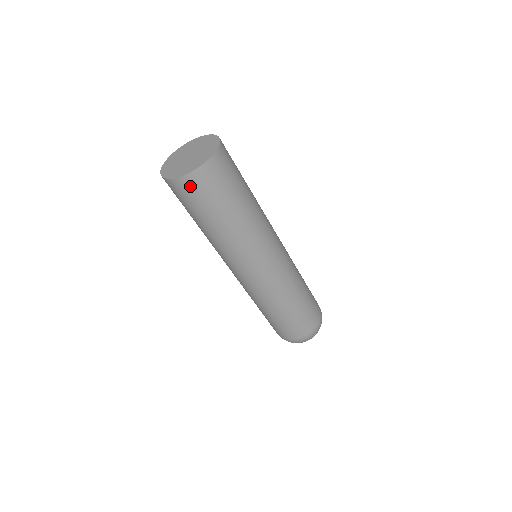
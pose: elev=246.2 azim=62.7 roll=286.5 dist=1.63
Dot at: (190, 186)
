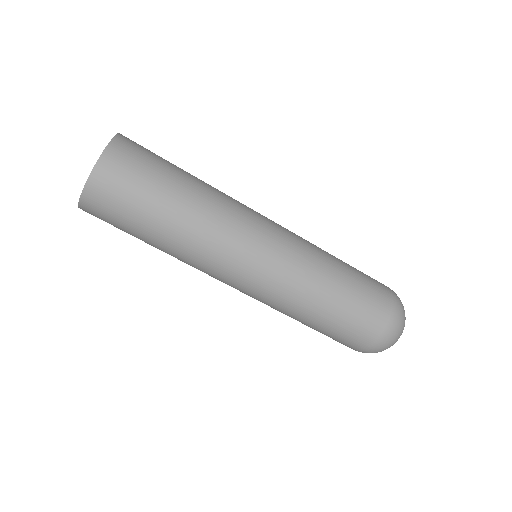
Dot at: (94, 212)
